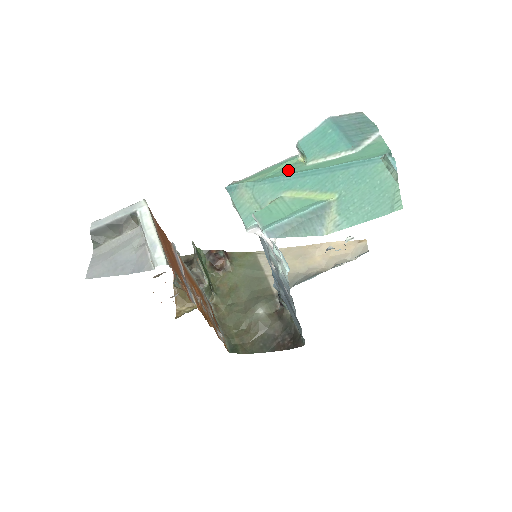
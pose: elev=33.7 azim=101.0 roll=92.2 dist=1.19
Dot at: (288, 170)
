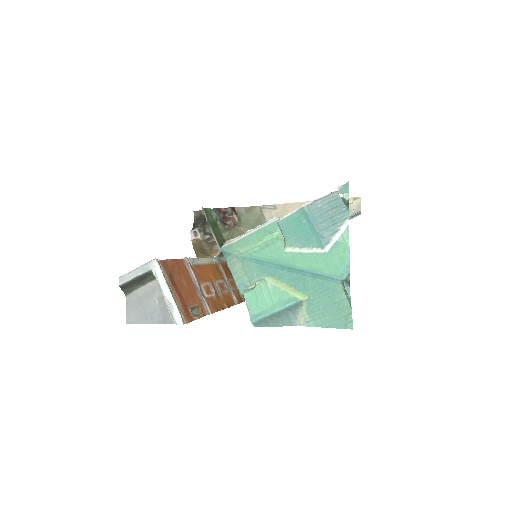
Dot at: (270, 250)
